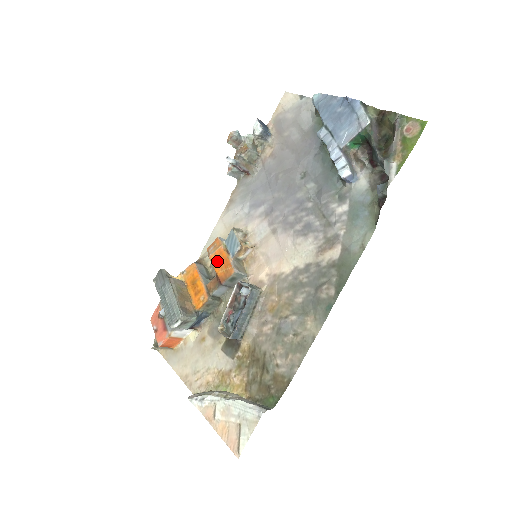
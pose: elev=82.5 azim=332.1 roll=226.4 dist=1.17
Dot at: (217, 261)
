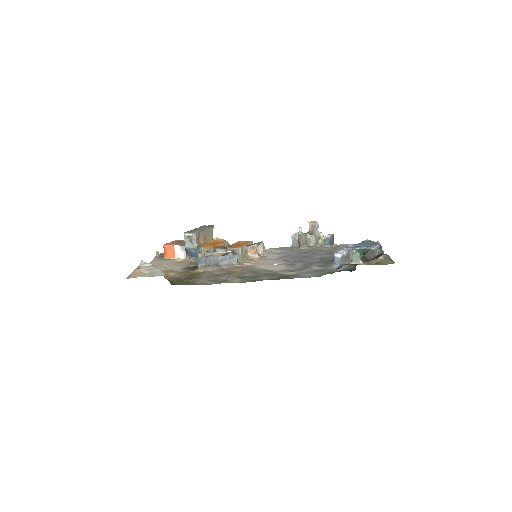
Dot at: (238, 243)
